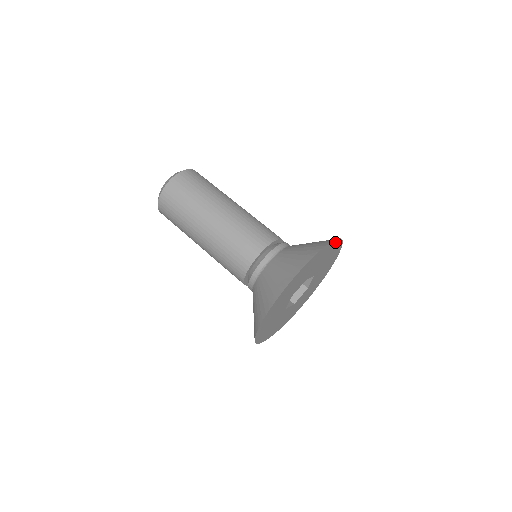
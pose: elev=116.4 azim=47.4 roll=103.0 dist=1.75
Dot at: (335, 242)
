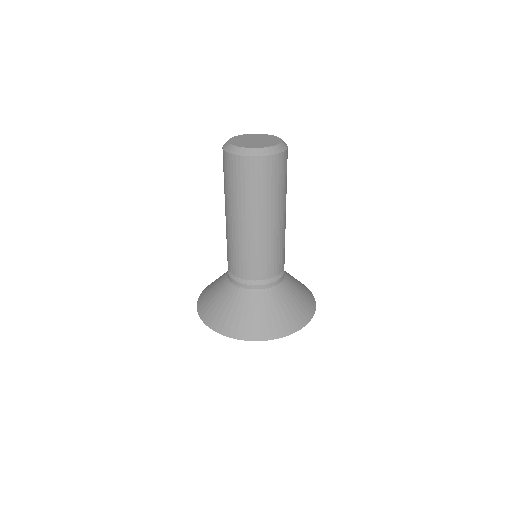
Dot at: (297, 327)
